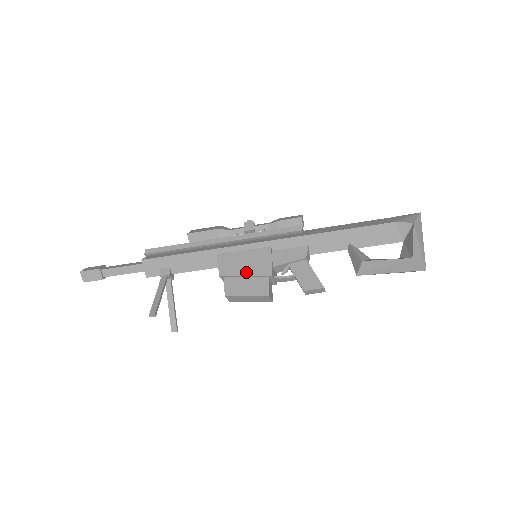
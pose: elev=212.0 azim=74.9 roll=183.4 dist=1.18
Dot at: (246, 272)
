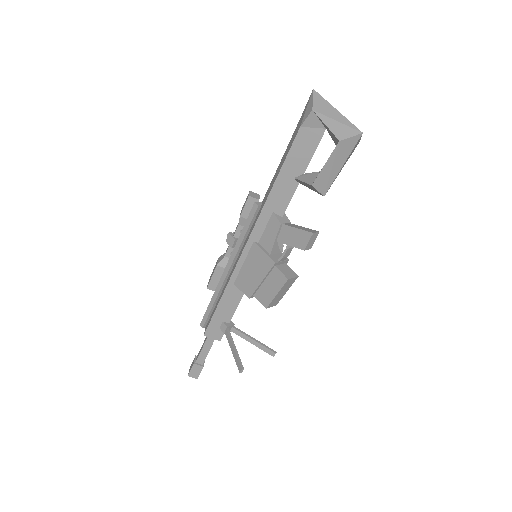
Dot at: (259, 278)
